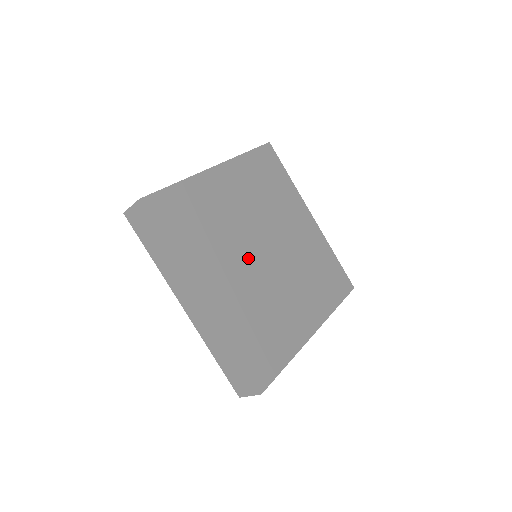
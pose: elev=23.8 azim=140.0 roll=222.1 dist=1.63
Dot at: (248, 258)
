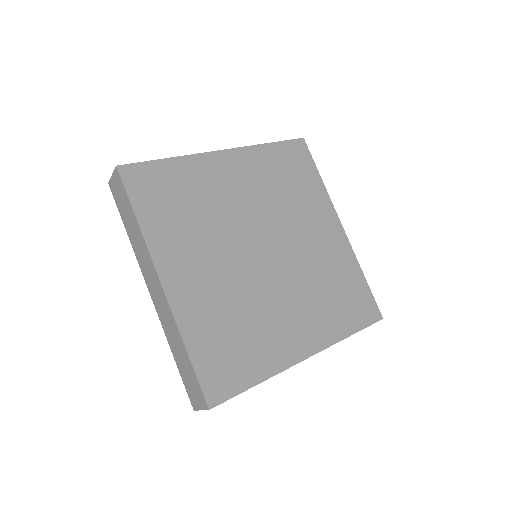
Dot at: (237, 253)
